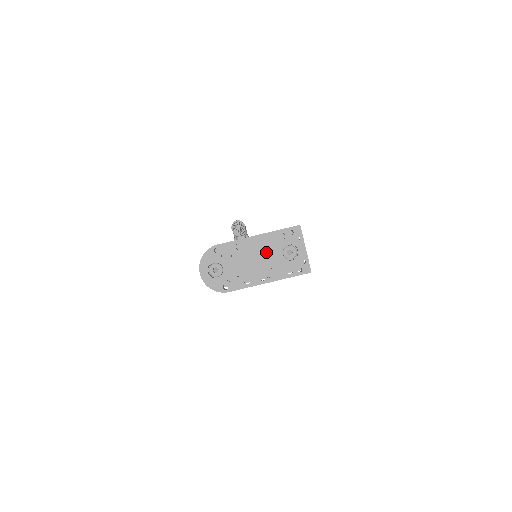
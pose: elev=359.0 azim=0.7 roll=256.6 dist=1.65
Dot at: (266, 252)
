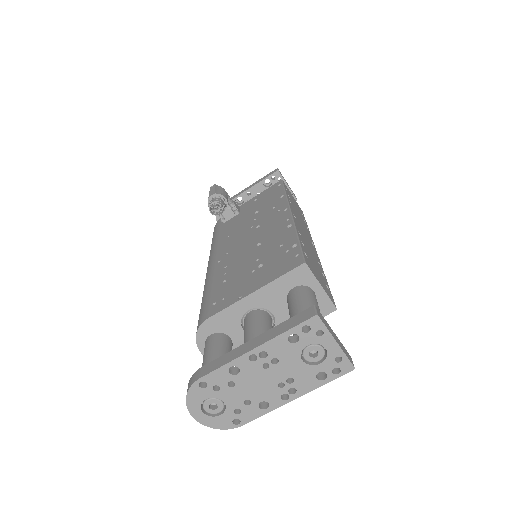
Dot at: (277, 365)
